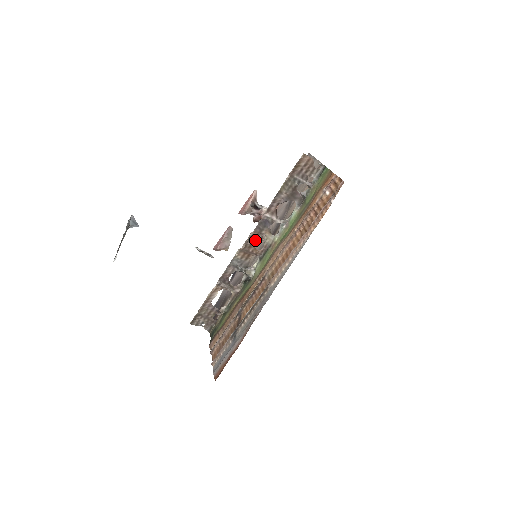
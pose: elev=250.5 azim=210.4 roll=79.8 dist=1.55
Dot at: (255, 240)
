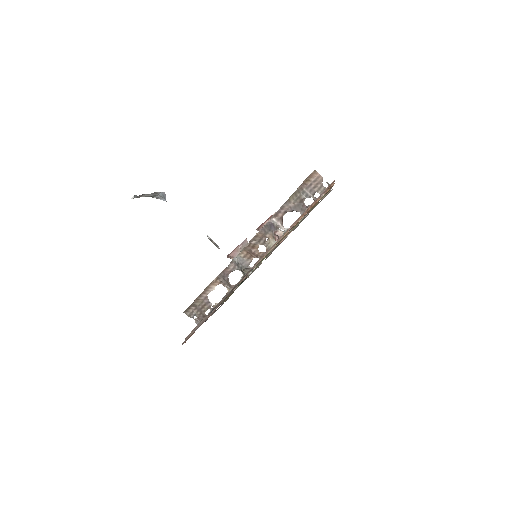
Dot at: (259, 241)
